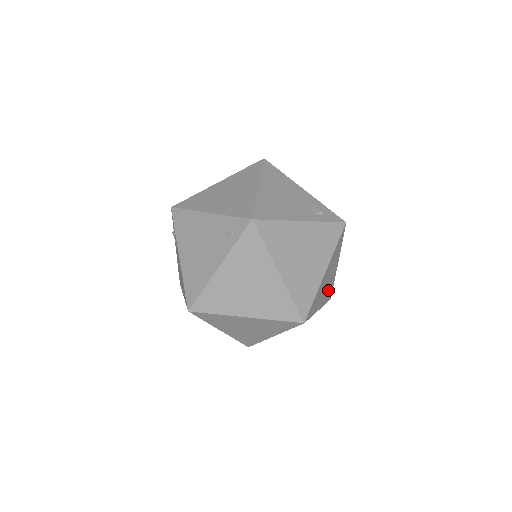
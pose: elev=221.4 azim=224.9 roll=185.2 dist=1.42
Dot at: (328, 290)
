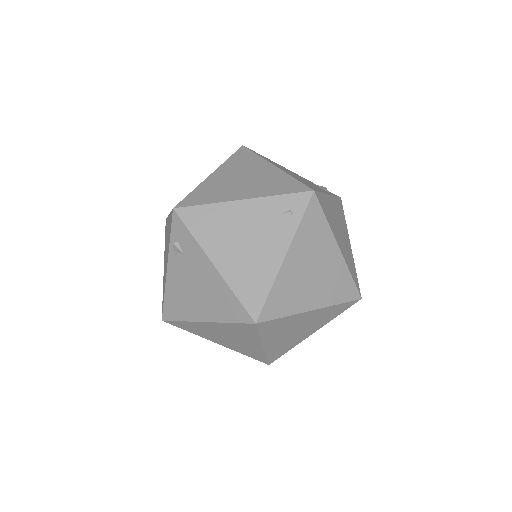
Dot at: occluded
